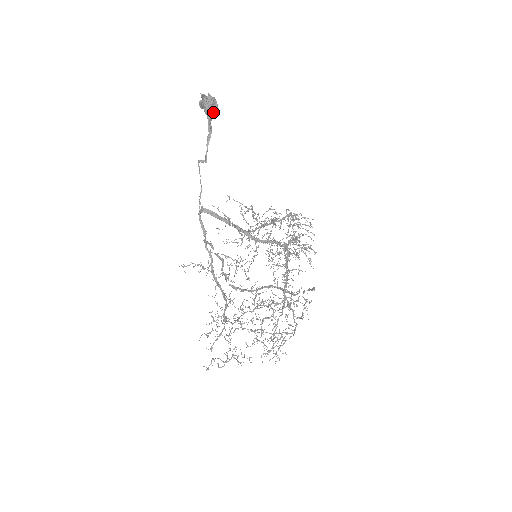
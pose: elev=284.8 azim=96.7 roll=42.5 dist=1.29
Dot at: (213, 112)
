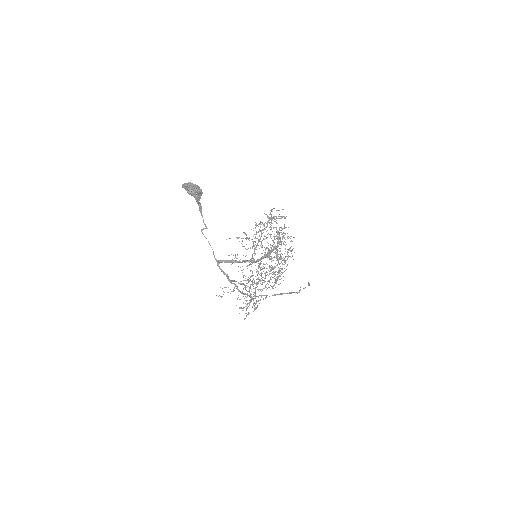
Dot at: (198, 195)
